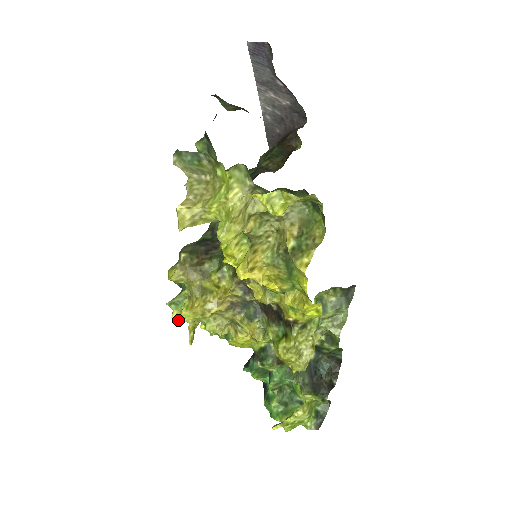
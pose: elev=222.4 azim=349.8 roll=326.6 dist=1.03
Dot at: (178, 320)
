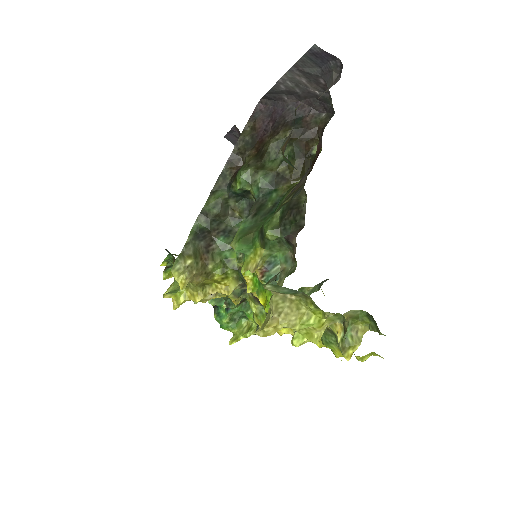
Dot at: (167, 297)
